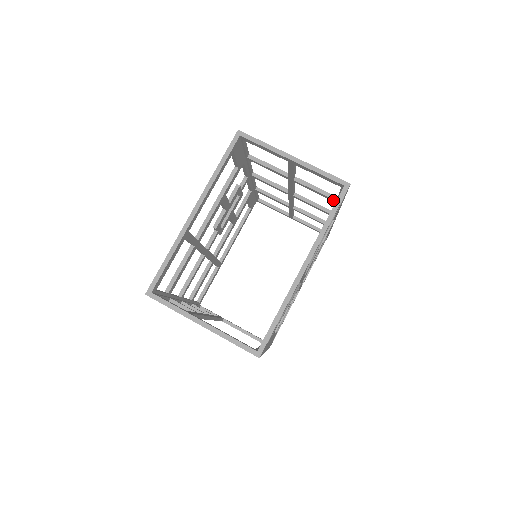
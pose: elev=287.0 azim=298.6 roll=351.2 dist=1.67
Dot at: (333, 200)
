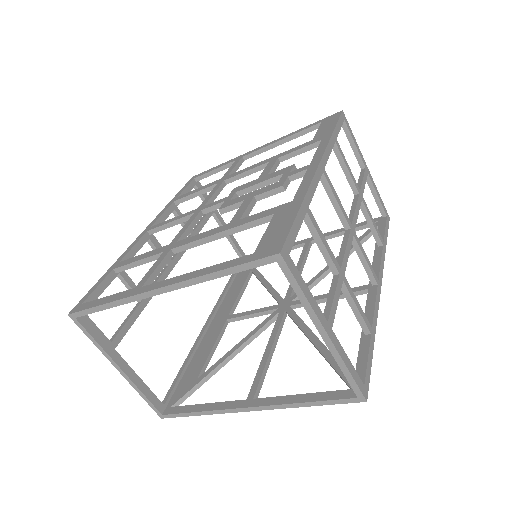
Dot at: (364, 329)
